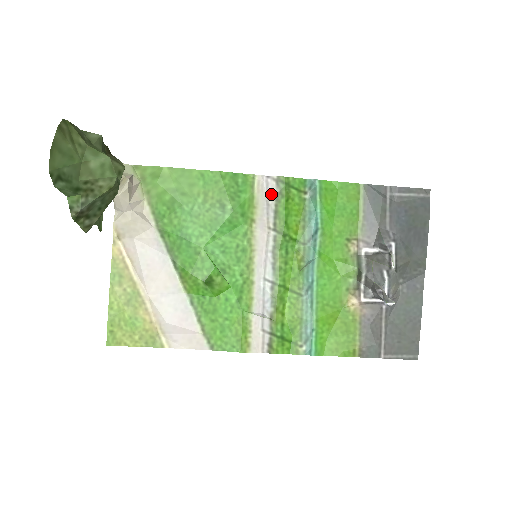
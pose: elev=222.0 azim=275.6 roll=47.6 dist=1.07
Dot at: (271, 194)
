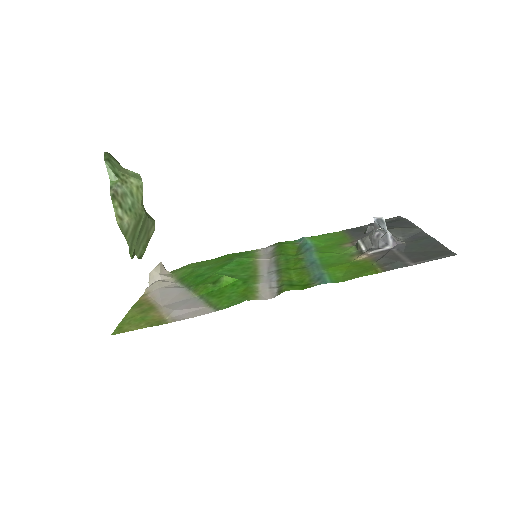
Dot at: (270, 250)
